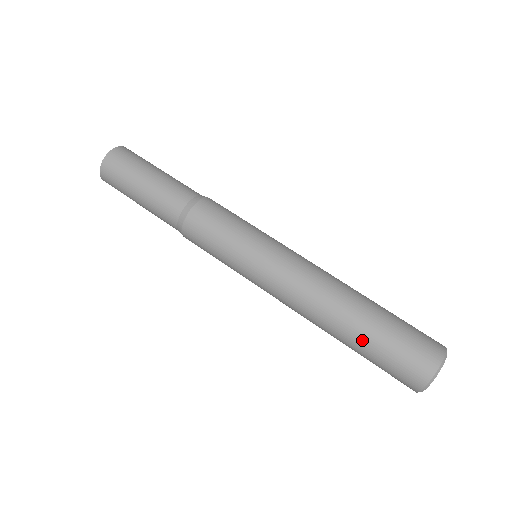
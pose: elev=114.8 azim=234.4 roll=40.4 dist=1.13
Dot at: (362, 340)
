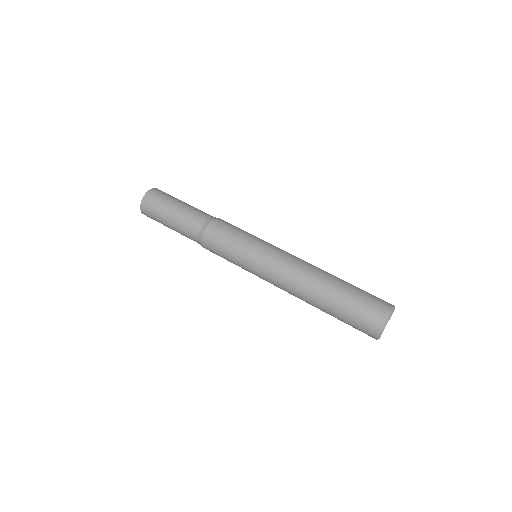
Dot at: (333, 306)
